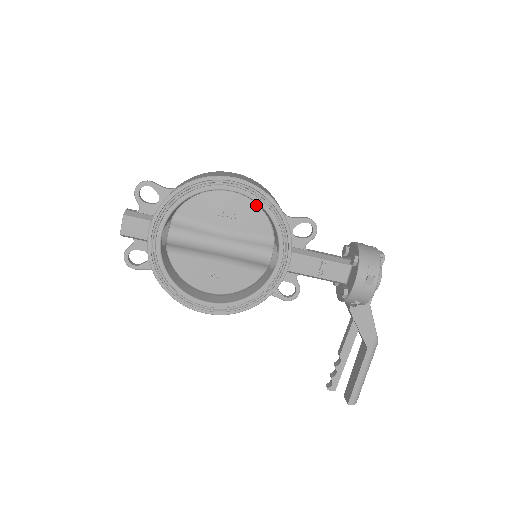
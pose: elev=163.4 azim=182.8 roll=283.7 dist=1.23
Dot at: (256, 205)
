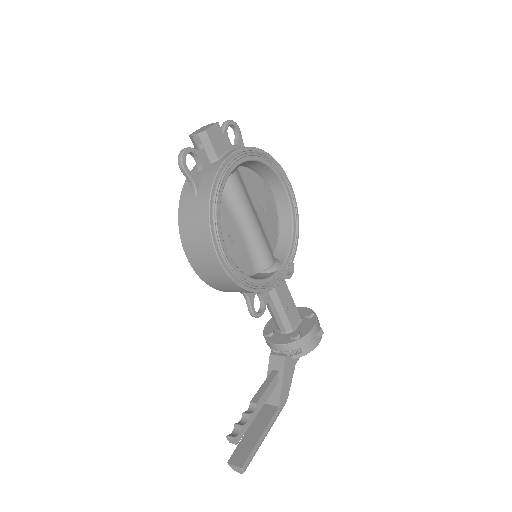
Dot at: (277, 220)
